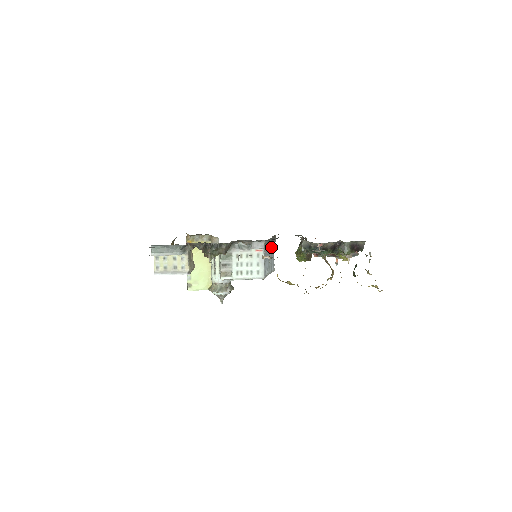
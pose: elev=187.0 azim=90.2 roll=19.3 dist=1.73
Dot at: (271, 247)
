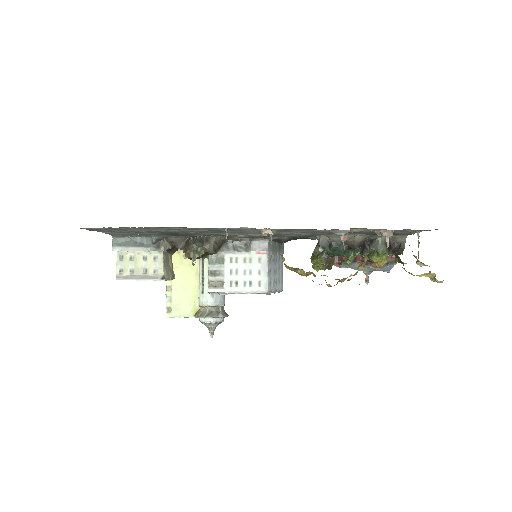
Dot at: (278, 255)
